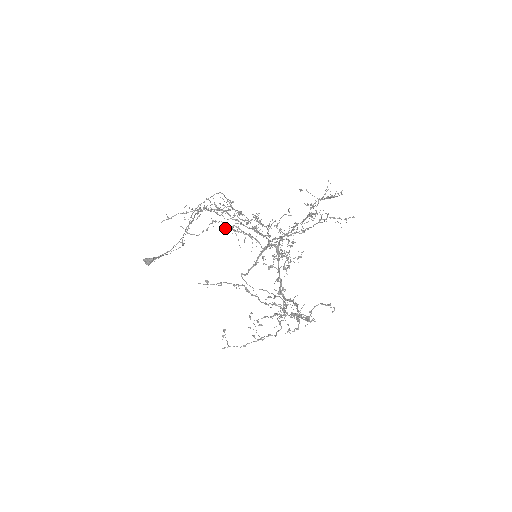
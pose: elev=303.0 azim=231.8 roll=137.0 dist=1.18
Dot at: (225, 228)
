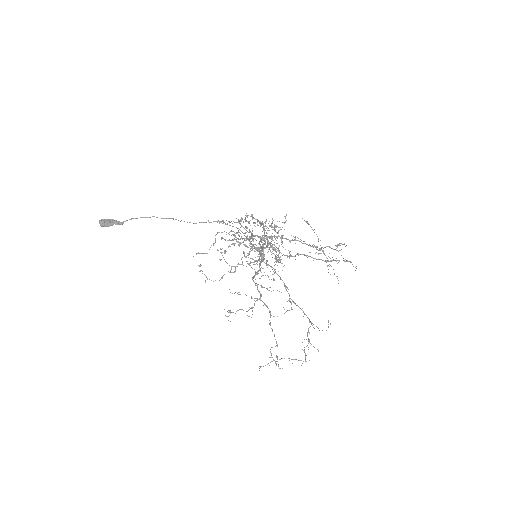
Dot at: occluded
